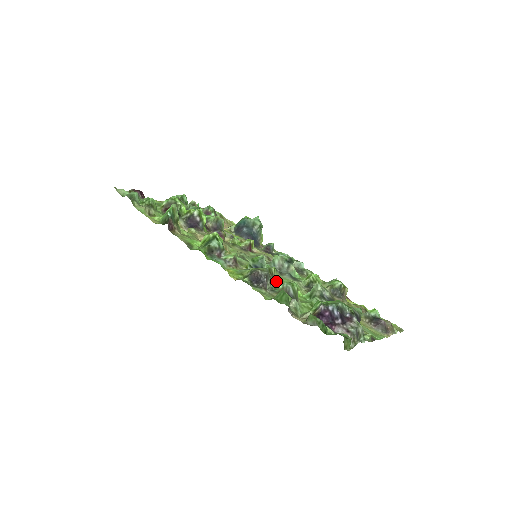
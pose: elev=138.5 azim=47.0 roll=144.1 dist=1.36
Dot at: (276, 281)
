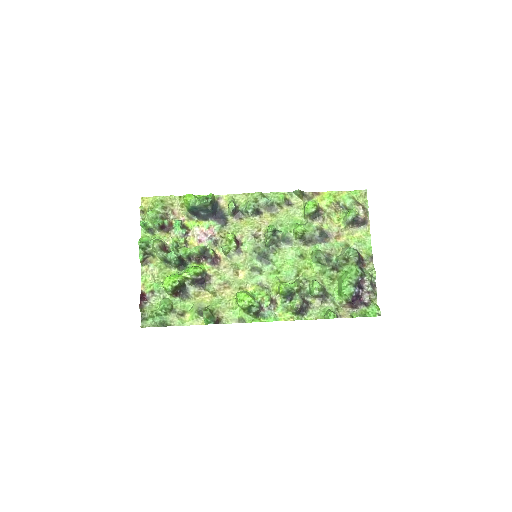
Dot at: (299, 283)
